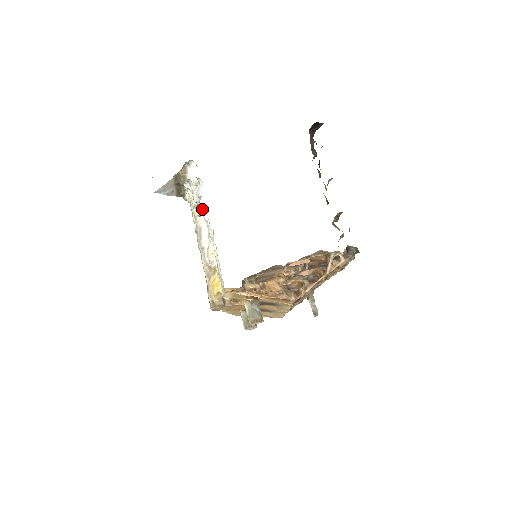
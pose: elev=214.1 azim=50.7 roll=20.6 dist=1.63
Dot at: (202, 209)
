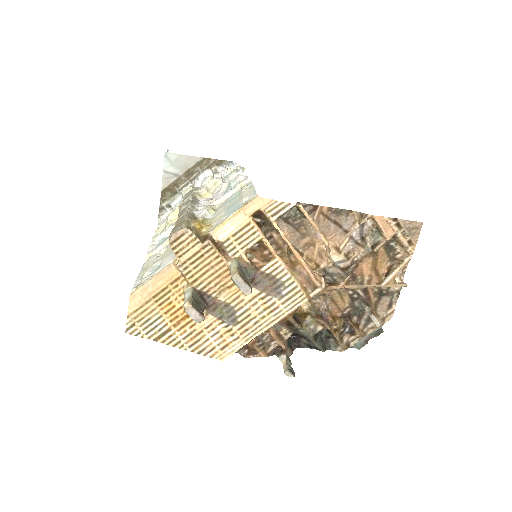
Dot at: (208, 196)
